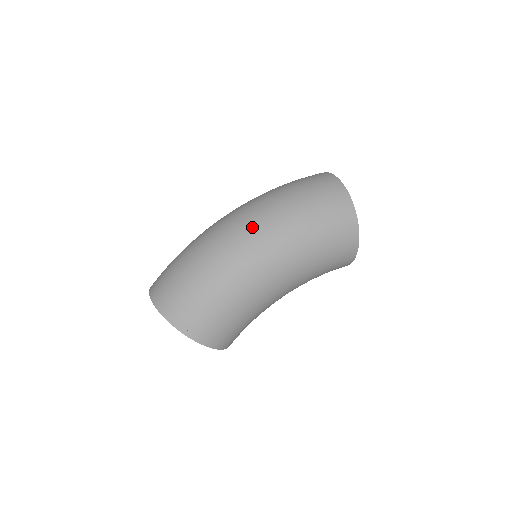
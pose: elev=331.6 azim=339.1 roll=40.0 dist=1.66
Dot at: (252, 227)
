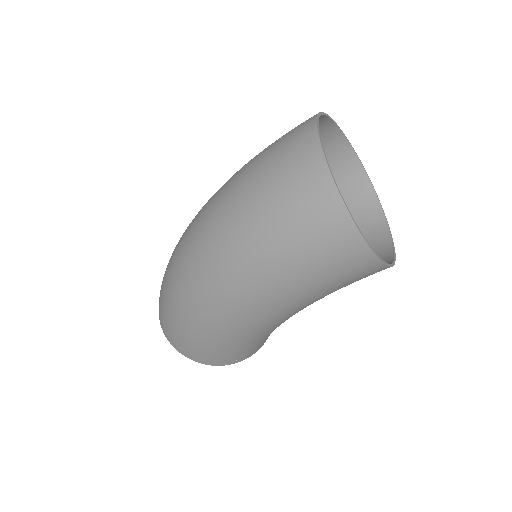
Dot at: (207, 266)
